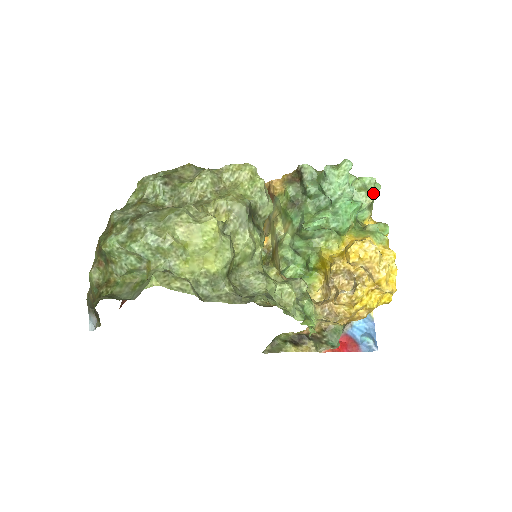
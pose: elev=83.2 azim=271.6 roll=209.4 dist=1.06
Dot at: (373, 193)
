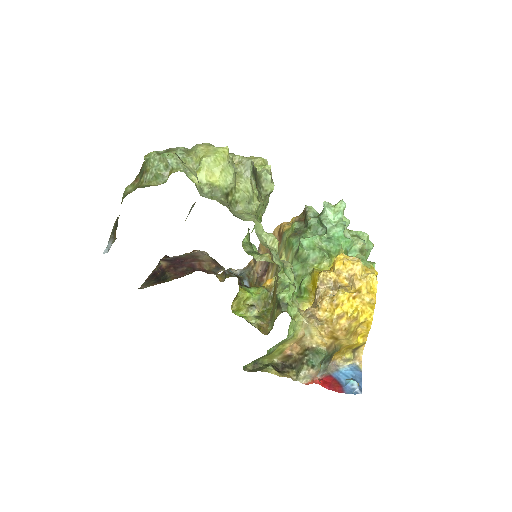
Dot at: (366, 247)
